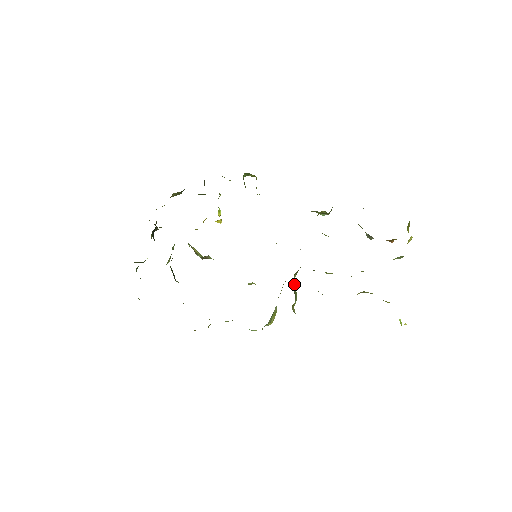
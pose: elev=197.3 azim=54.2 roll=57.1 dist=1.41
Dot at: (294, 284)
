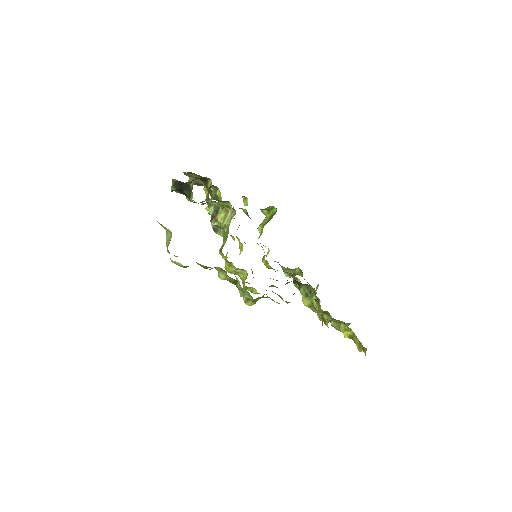
Dot at: occluded
